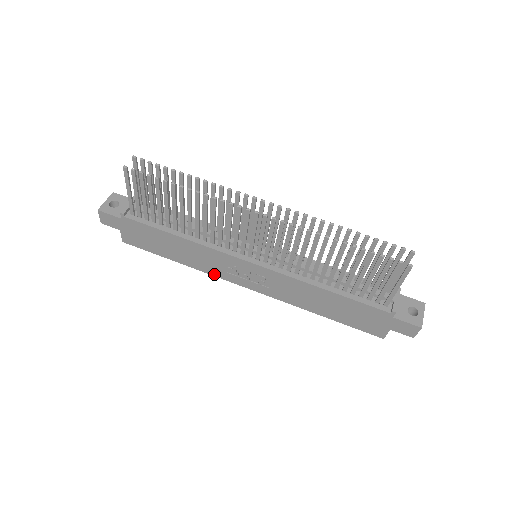
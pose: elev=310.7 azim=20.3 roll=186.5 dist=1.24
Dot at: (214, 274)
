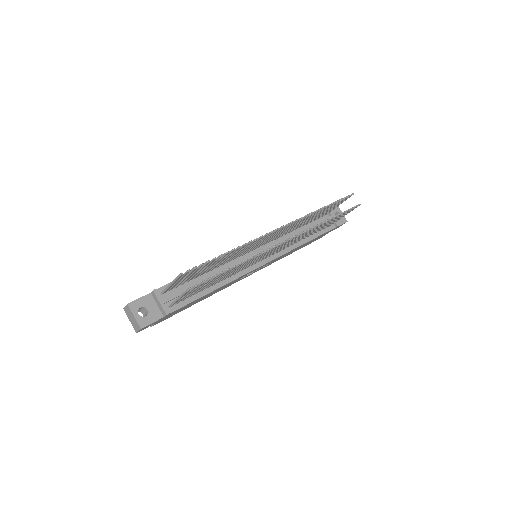
Dot at: occluded
